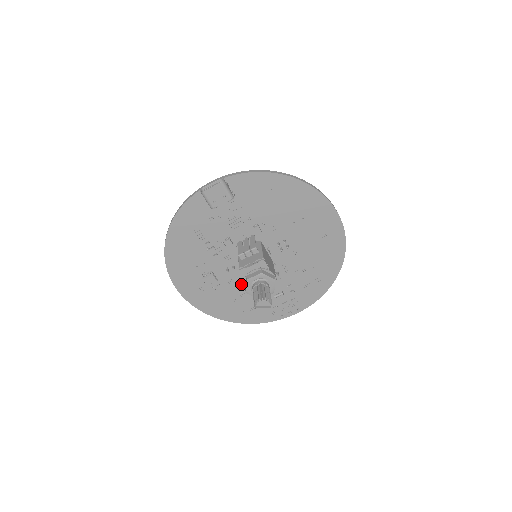
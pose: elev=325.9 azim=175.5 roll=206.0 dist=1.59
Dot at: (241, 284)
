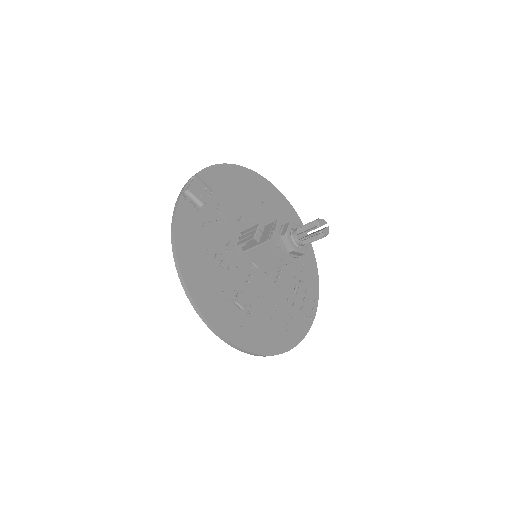
Dot at: (265, 295)
